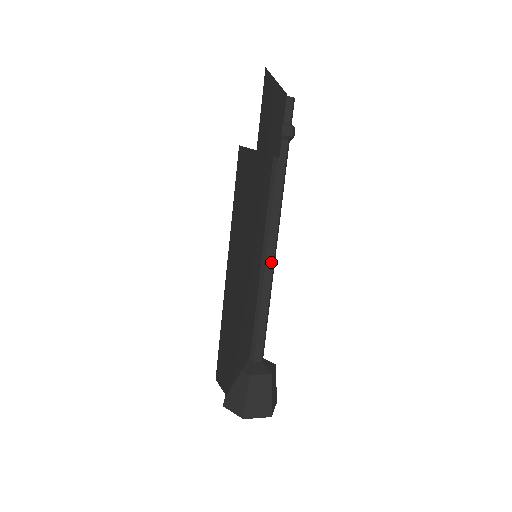
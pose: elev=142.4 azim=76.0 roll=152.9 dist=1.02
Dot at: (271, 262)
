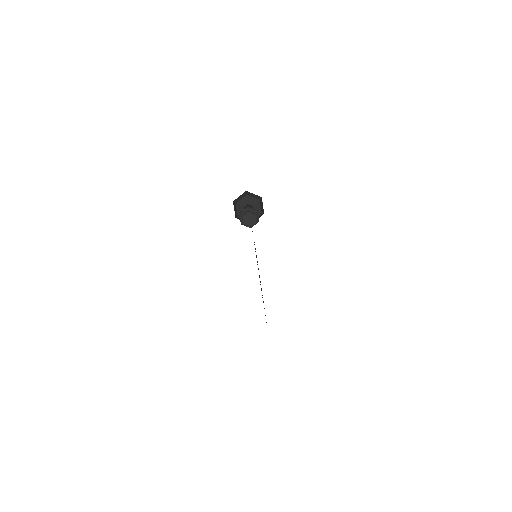
Dot at: occluded
